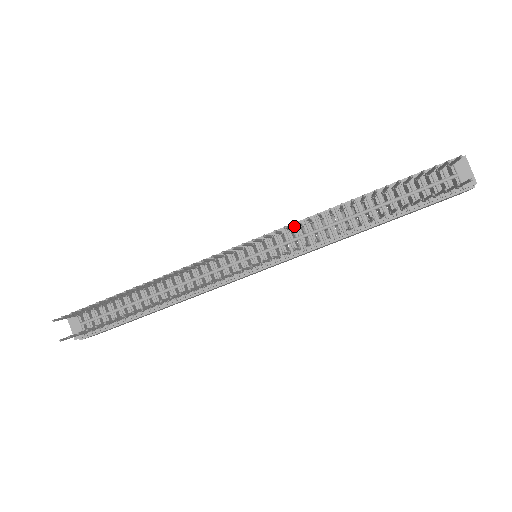
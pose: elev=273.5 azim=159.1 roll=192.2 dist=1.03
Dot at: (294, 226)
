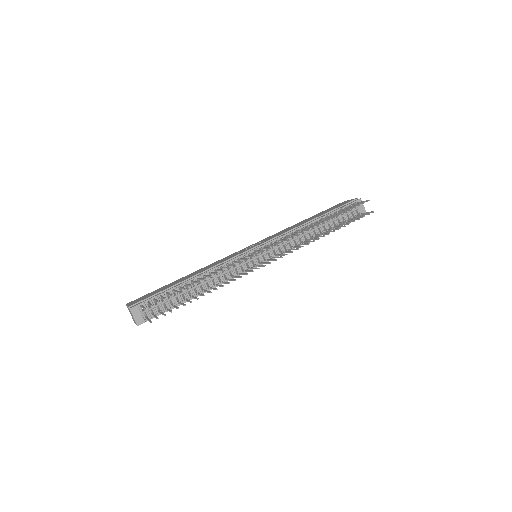
Dot at: (282, 237)
